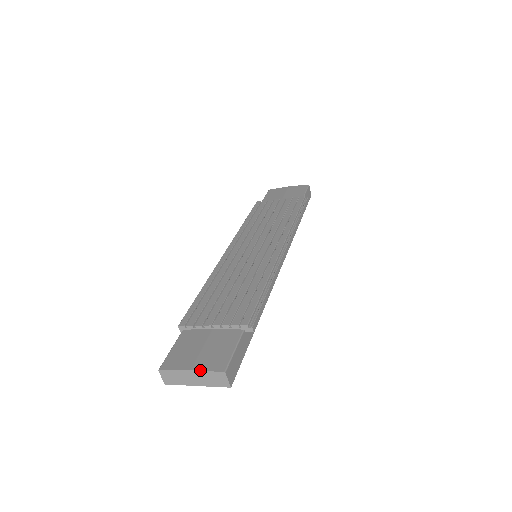
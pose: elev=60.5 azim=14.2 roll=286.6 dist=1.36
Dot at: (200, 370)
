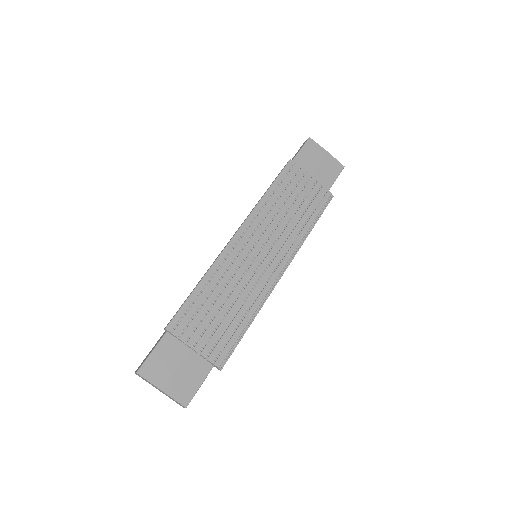
Dot at: (169, 396)
